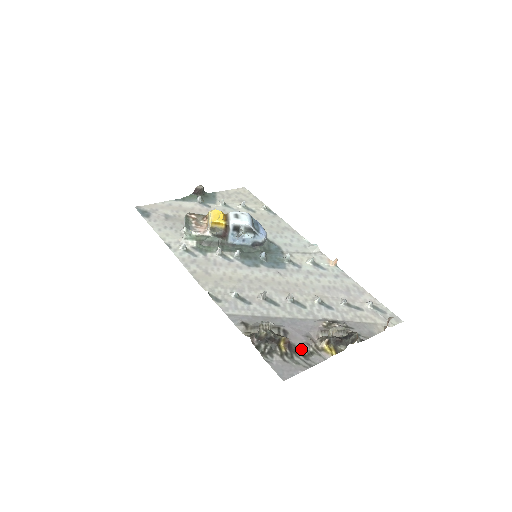
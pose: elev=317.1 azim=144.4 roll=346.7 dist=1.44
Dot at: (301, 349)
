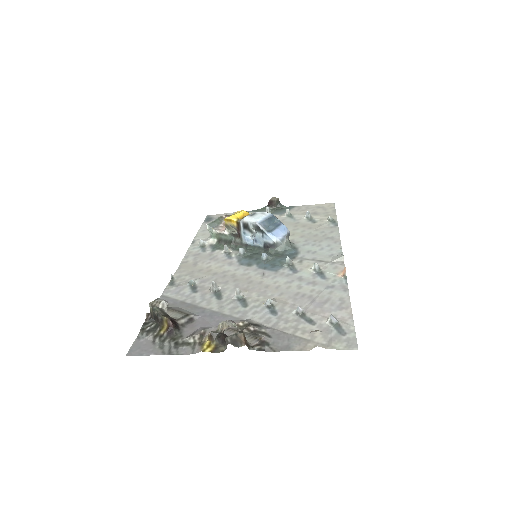
Dot at: (180, 337)
